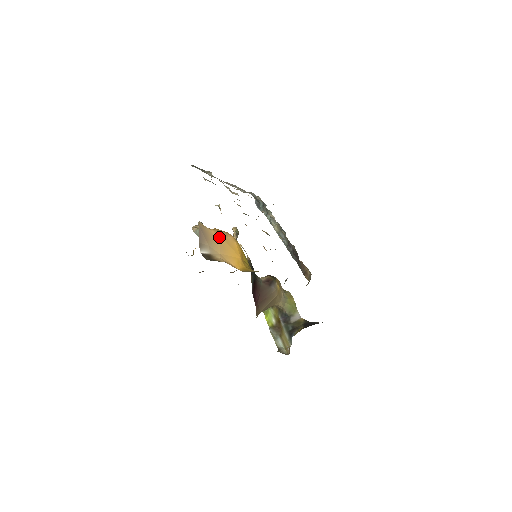
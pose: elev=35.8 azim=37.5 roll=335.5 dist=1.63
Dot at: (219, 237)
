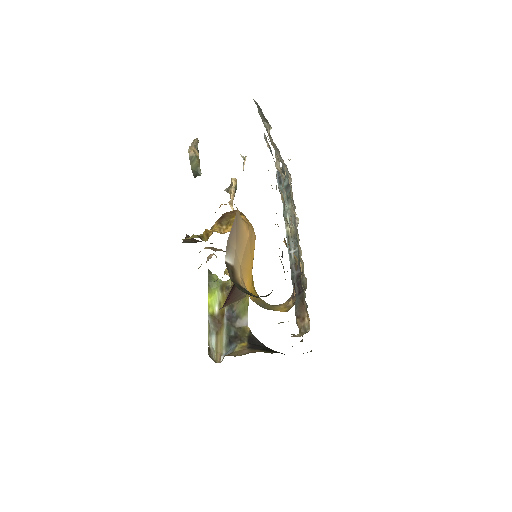
Dot at: (248, 238)
